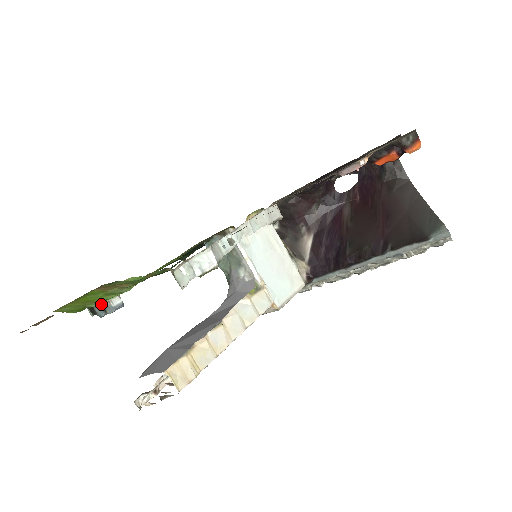
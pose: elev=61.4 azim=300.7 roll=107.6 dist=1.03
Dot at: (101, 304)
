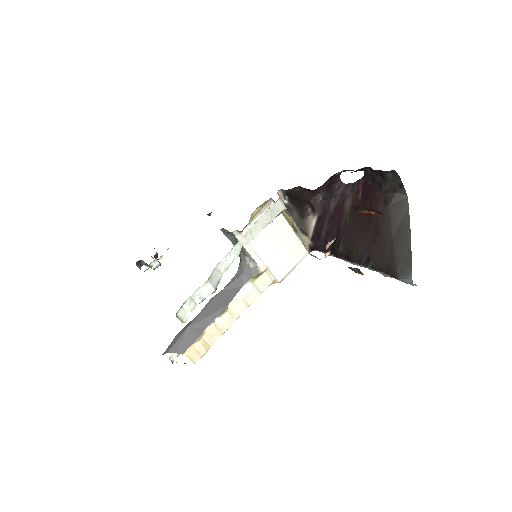
Dot at: occluded
